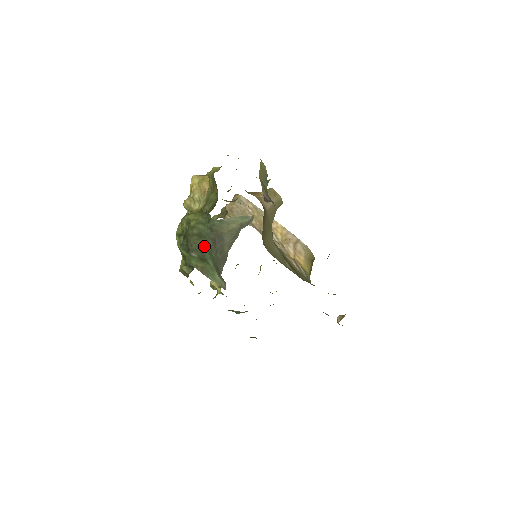
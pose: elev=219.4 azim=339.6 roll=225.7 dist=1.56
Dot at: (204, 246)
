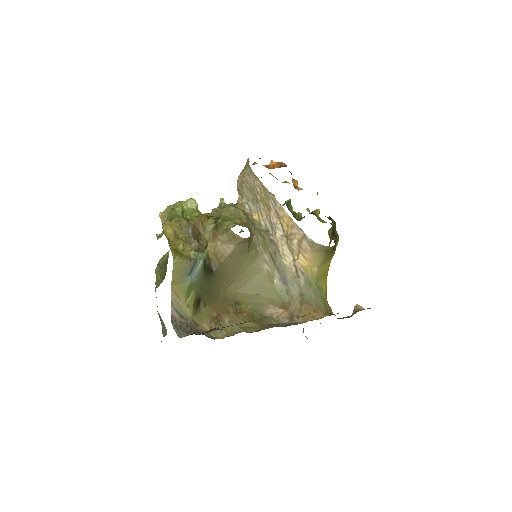
Dot at: occluded
